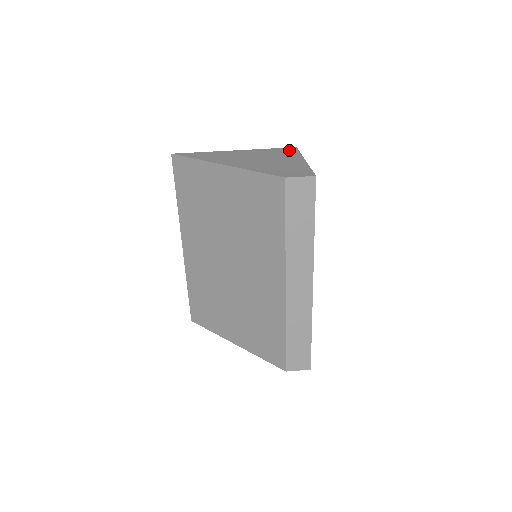
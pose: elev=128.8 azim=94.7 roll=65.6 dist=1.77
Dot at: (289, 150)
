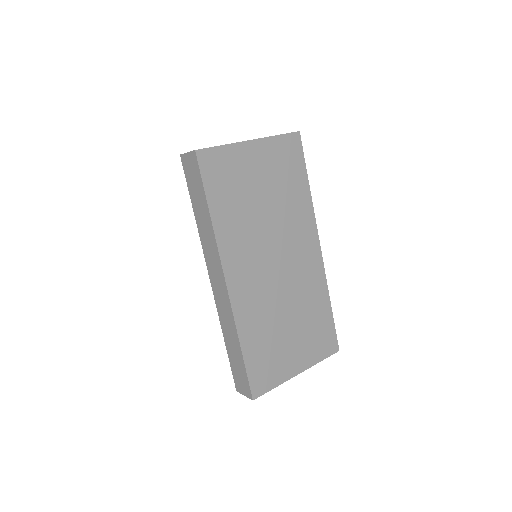
Dot at: occluded
